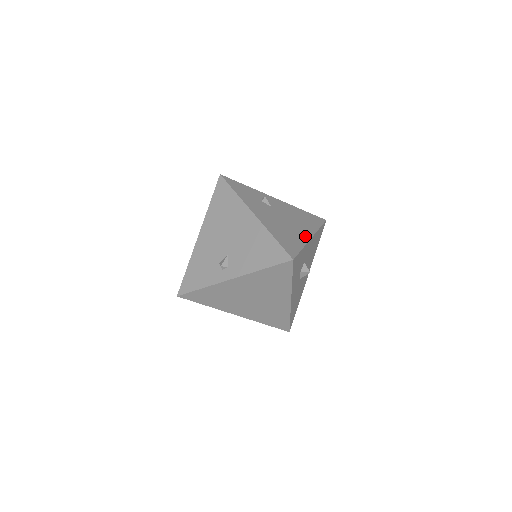
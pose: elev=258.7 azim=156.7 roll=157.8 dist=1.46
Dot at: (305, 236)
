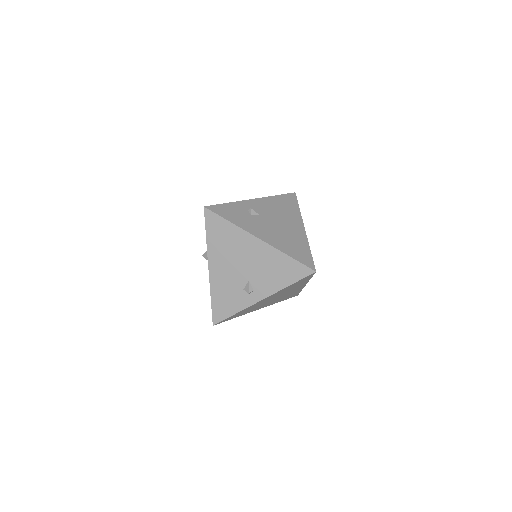
Dot at: (301, 232)
